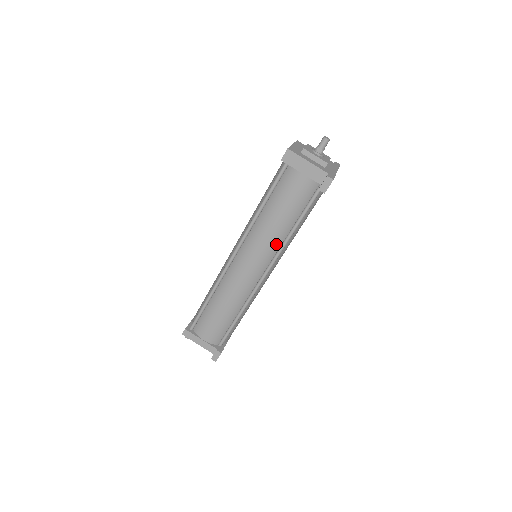
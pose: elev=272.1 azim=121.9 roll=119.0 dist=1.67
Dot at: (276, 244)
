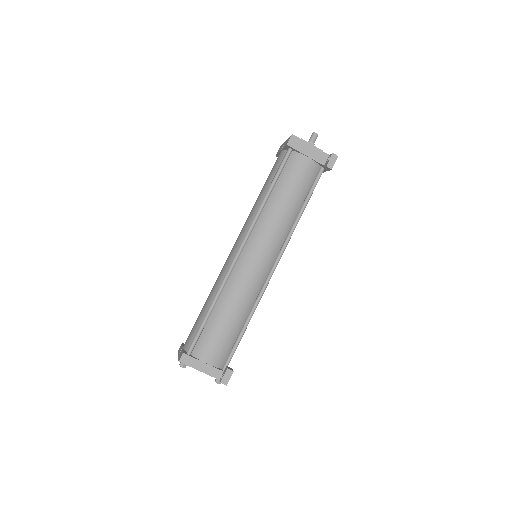
Dot at: (285, 230)
